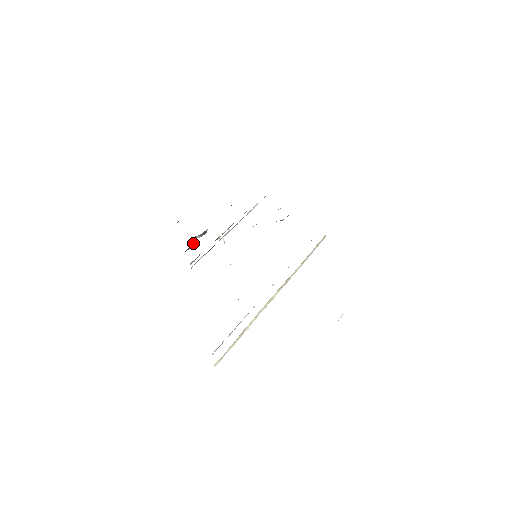
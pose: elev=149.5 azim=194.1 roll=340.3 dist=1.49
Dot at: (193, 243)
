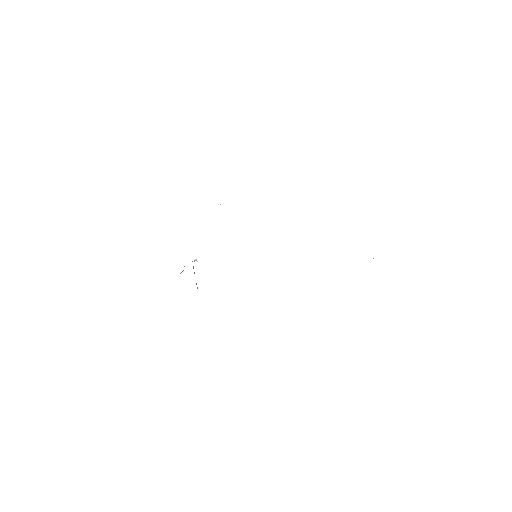
Dot at: occluded
